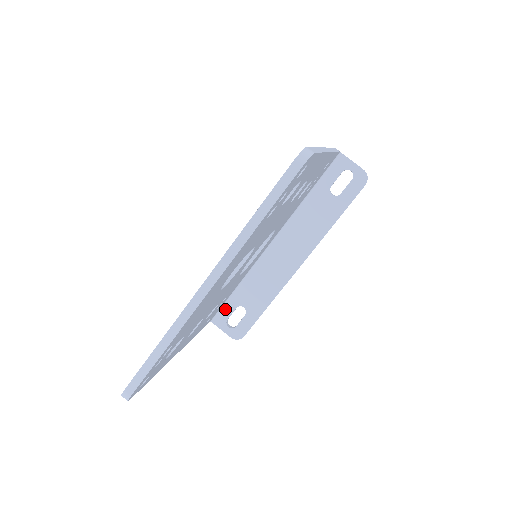
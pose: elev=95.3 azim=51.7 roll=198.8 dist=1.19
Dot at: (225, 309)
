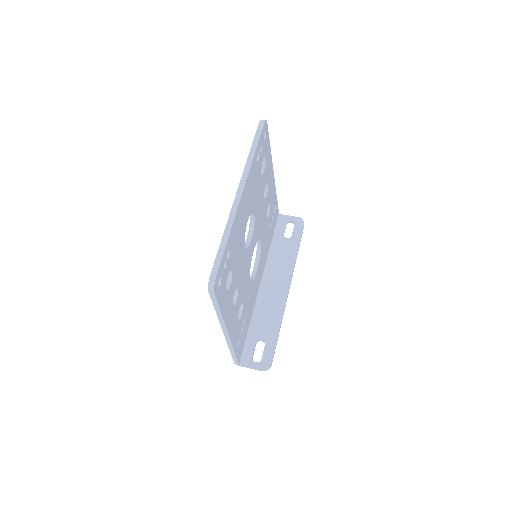
Dot at: (247, 349)
